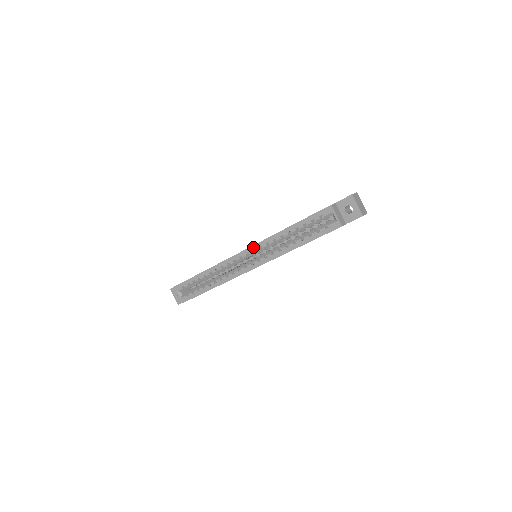
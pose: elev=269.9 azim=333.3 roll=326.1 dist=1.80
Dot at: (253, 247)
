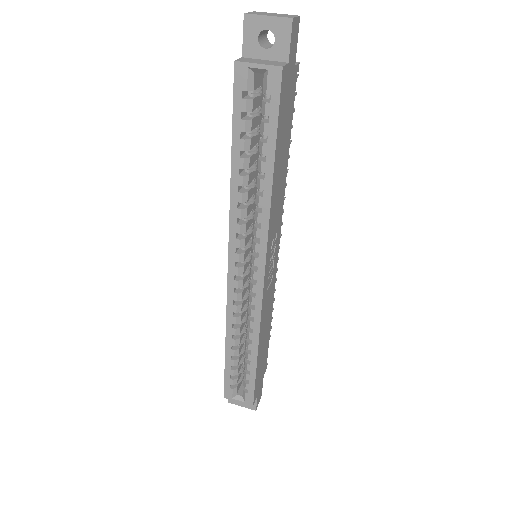
Dot at: (231, 248)
